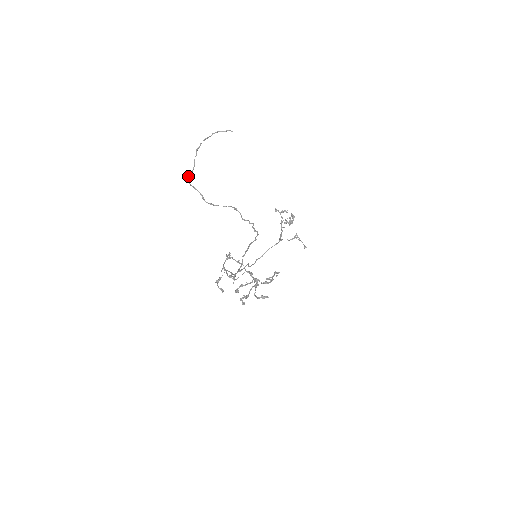
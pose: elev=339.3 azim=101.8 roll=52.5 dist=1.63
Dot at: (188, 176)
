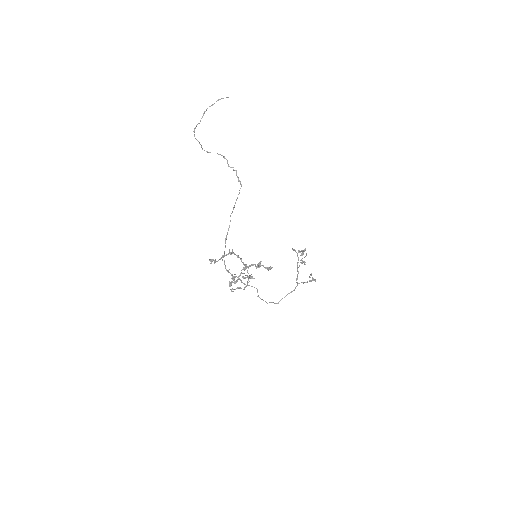
Dot at: (194, 129)
